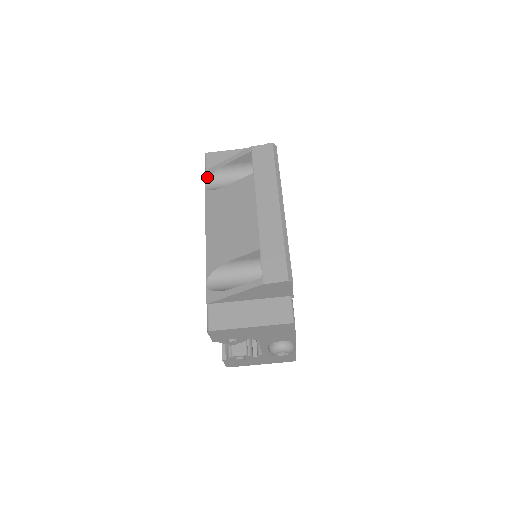
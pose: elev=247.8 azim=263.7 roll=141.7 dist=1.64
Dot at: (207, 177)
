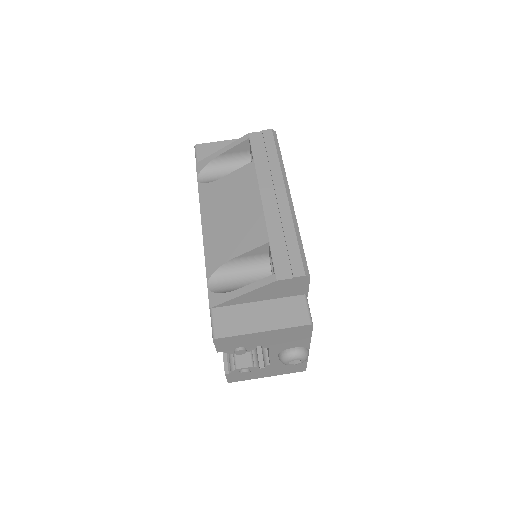
Dot at: (199, 170)
